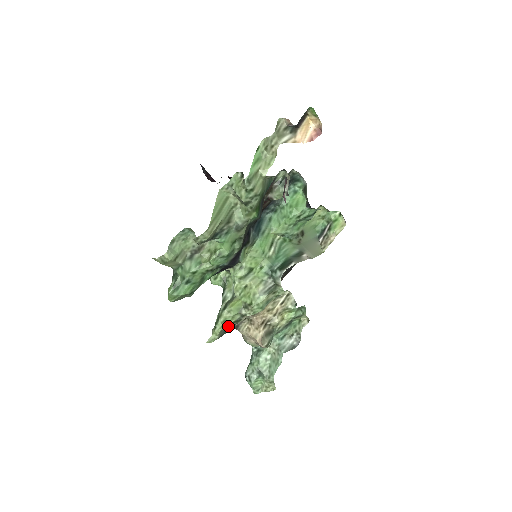
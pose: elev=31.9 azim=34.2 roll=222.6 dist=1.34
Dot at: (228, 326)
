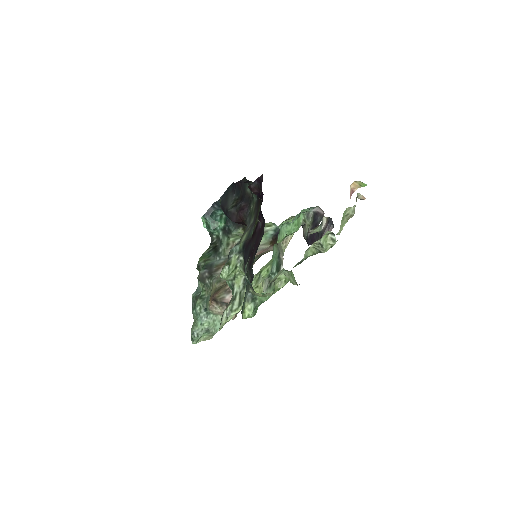
Dot at: occluded
